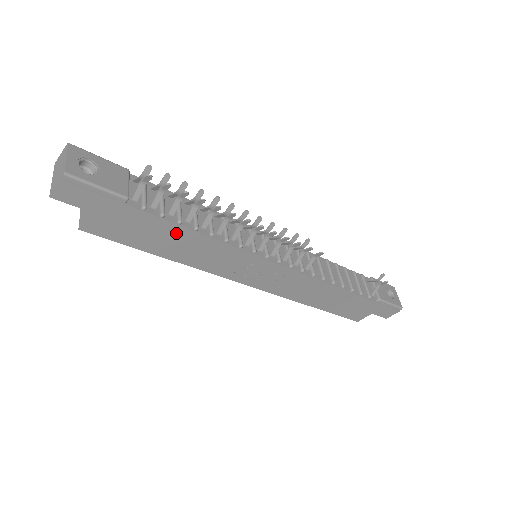
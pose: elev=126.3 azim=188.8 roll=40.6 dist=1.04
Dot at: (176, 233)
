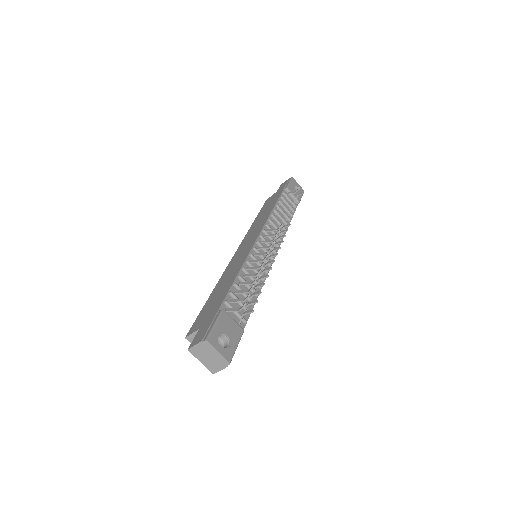
Dot at: occluded
